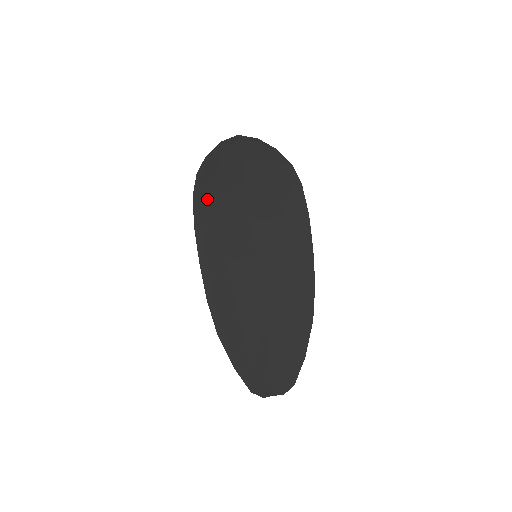
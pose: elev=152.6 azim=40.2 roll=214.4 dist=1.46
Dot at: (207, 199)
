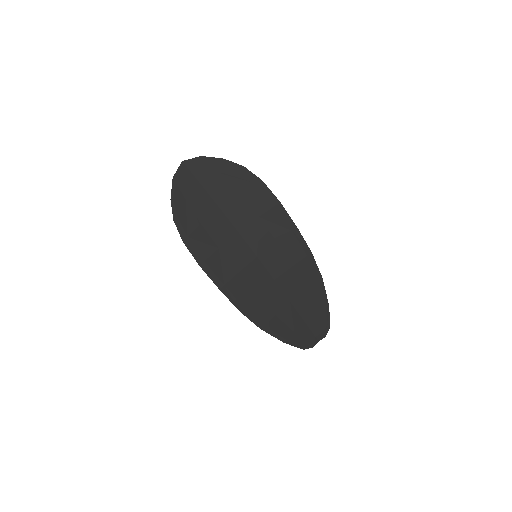
Dot at: (195, 236)
